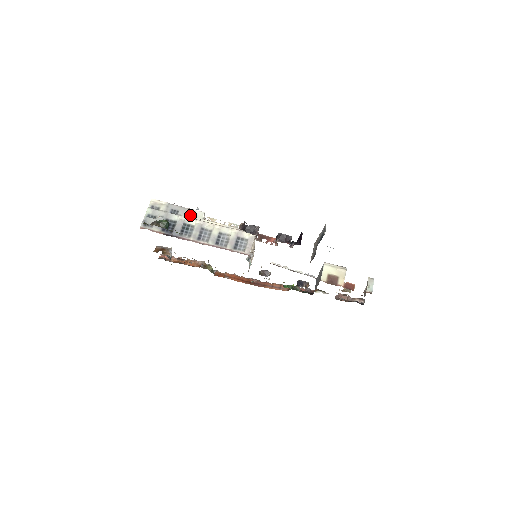
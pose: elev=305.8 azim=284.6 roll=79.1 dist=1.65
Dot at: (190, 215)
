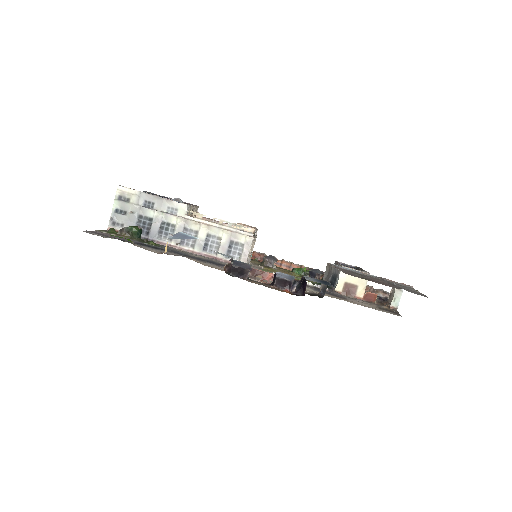
Dot at: (169, 209)
